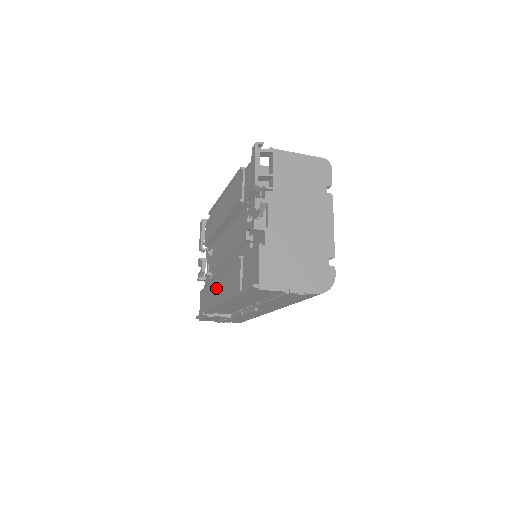
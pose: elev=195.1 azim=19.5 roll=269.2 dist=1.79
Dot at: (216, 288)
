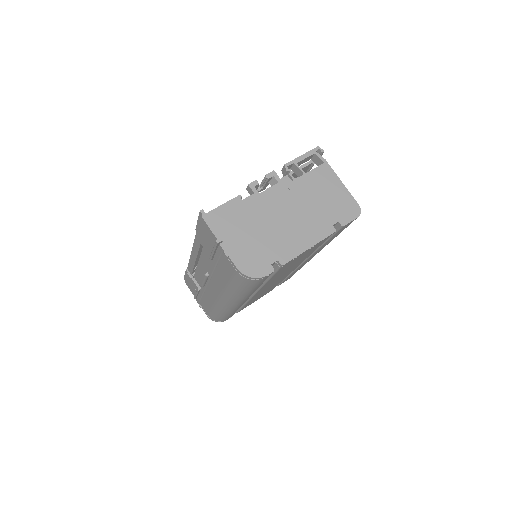
Dot at: occluded
